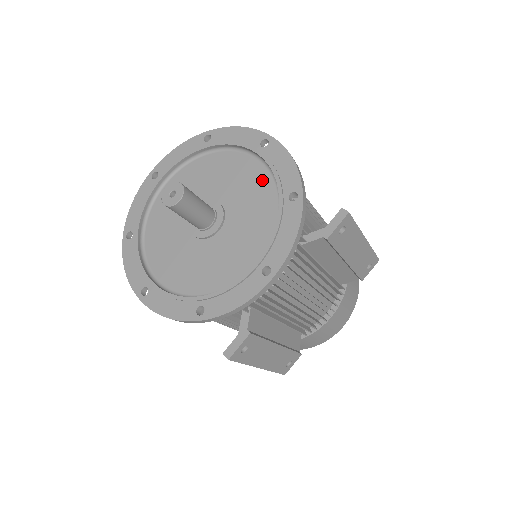
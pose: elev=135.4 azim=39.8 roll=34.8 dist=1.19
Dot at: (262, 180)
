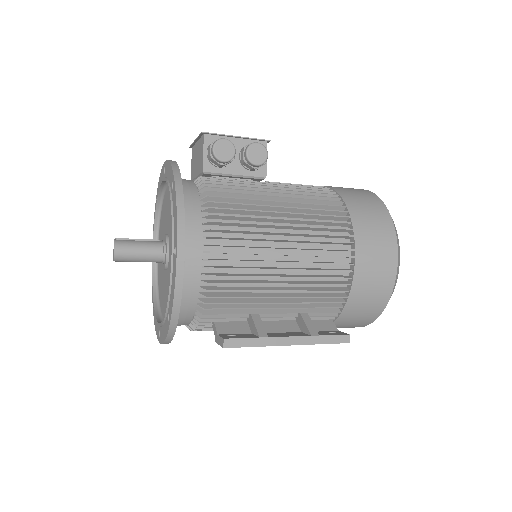
Dot at: occluded
